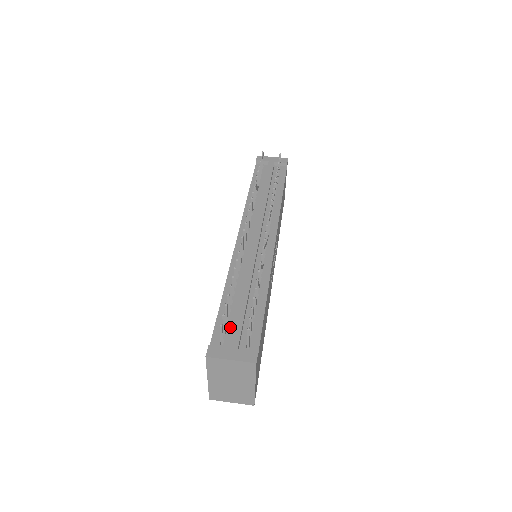
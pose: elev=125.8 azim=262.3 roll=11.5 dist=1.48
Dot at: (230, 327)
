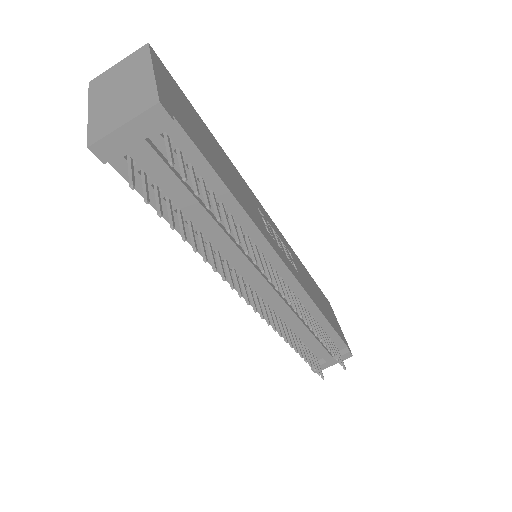
Dot at: (313, 350)
